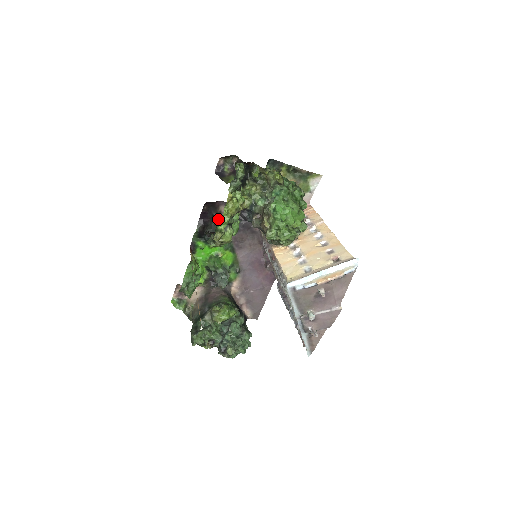
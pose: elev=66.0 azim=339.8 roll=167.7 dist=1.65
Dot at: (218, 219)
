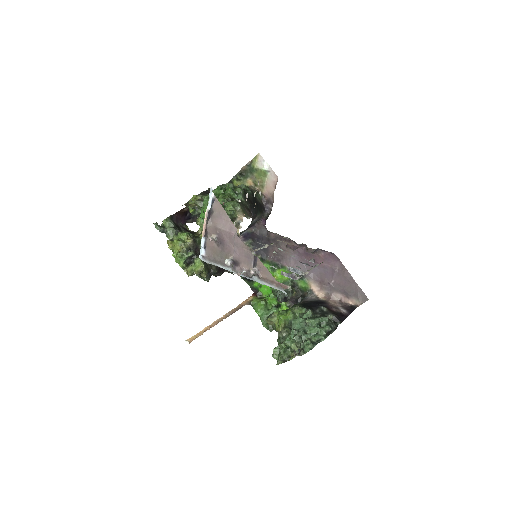
Dot at: occluded
